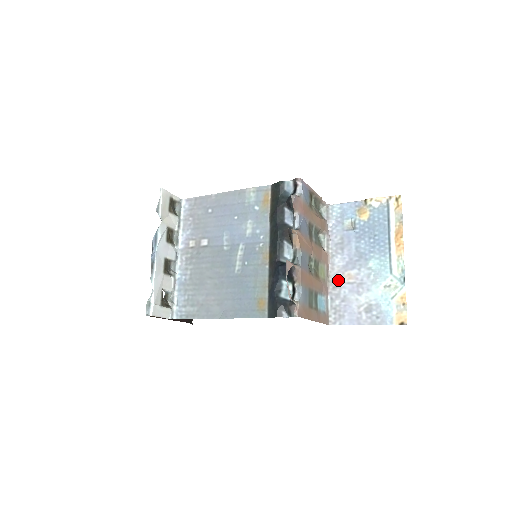
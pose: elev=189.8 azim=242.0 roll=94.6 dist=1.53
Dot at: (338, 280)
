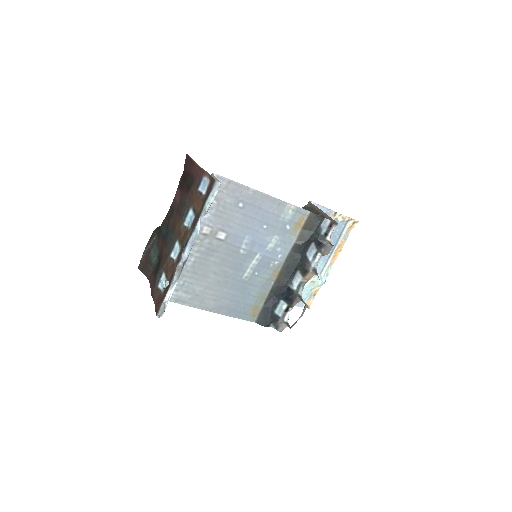
Dot at: occluded
